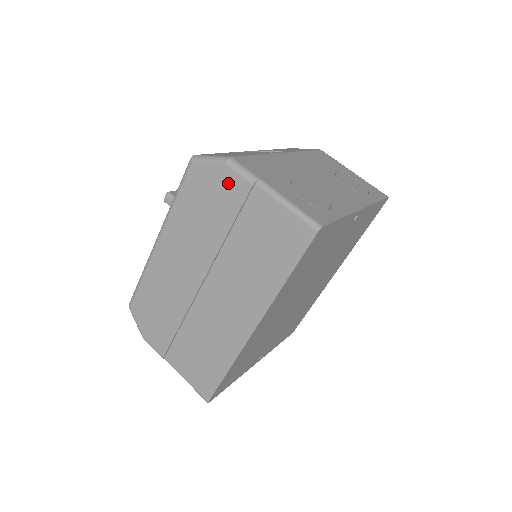
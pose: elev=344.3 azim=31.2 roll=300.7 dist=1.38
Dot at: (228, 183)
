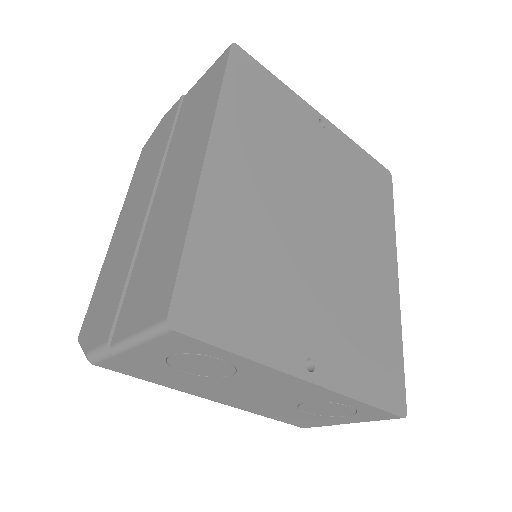
Dot at: (166, 120)
